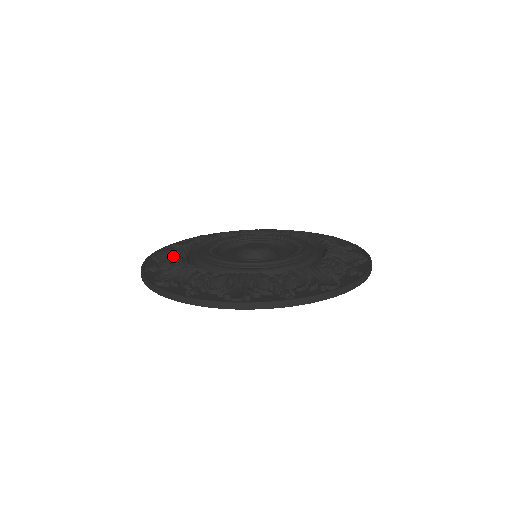
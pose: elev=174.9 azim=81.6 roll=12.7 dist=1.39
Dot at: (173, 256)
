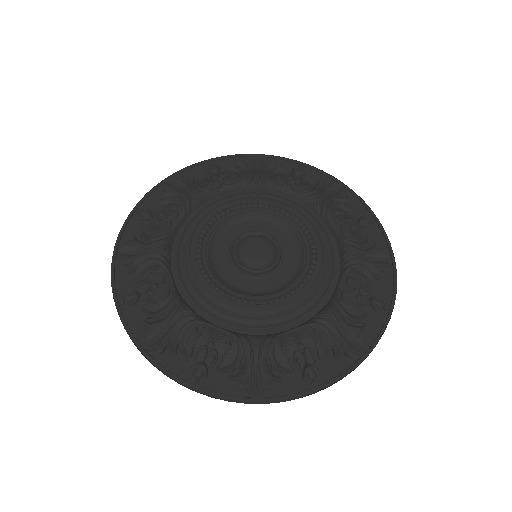
Dot at: (197, 337)
